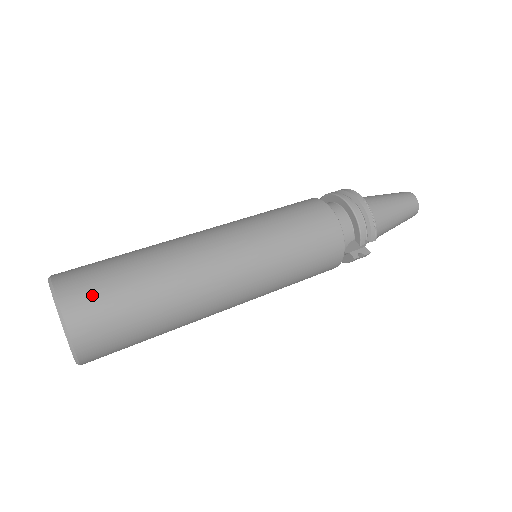
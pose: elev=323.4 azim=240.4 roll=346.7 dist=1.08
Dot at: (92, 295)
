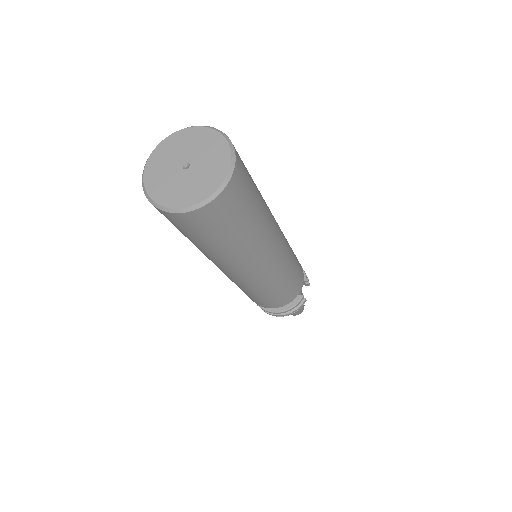
Dot at: occluded
